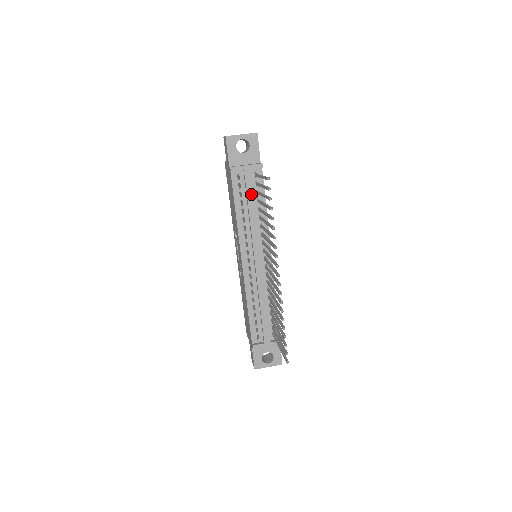
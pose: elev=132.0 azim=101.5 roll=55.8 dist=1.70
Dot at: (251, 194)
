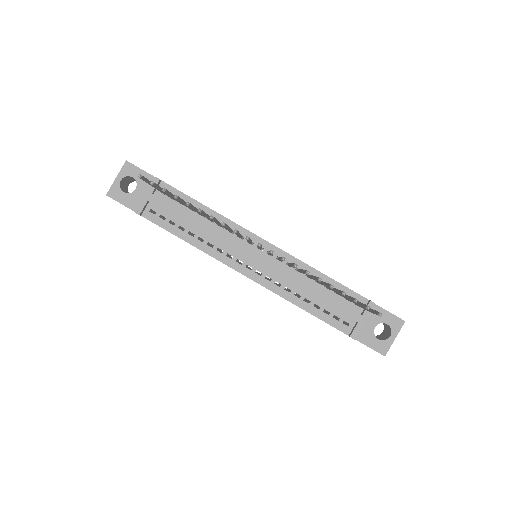
Dot at: (178, 212)
